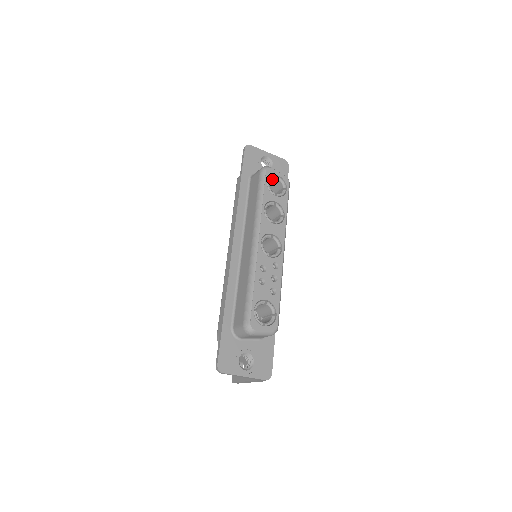
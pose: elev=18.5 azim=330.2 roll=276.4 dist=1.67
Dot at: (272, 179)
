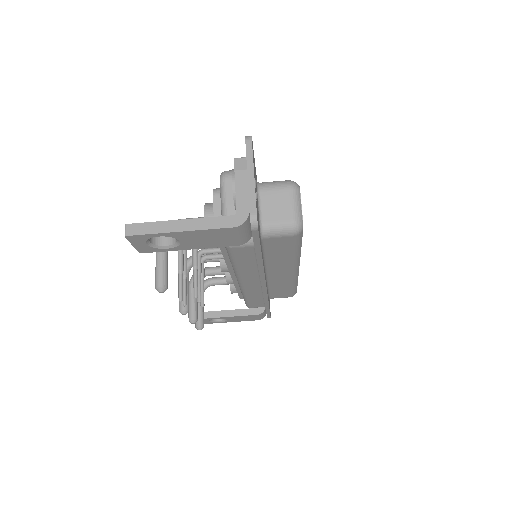
Dot at: occluded
